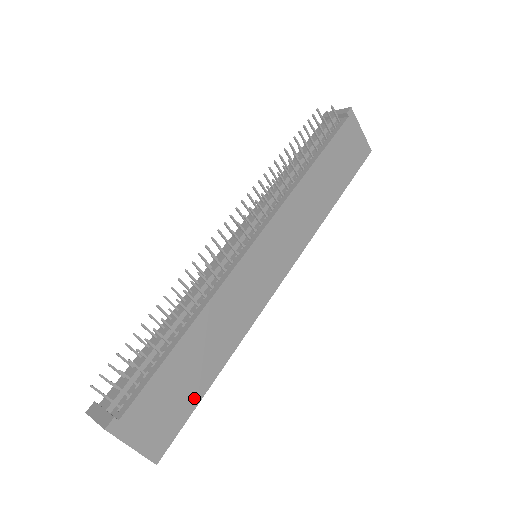
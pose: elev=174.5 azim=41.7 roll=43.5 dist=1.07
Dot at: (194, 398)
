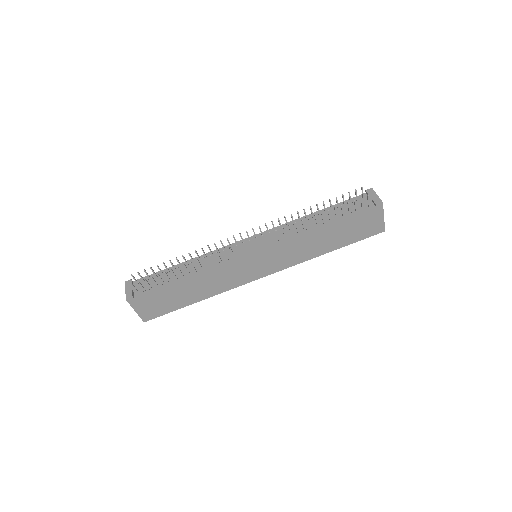
Dot at: (177, 306)
